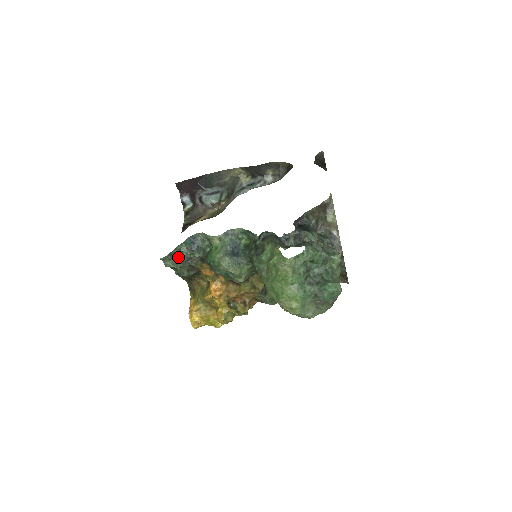
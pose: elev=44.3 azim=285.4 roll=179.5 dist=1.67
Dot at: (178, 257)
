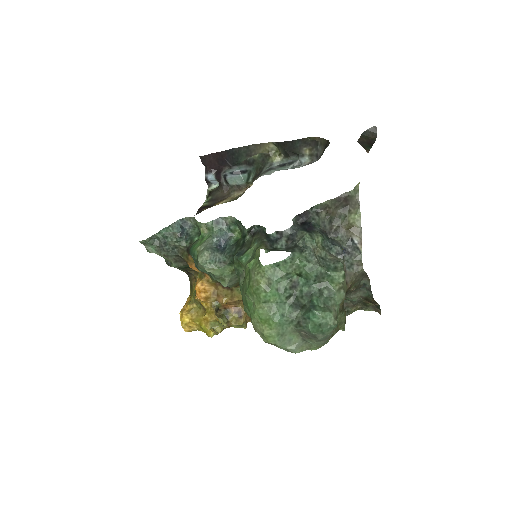
Dot at: (161, 243)
